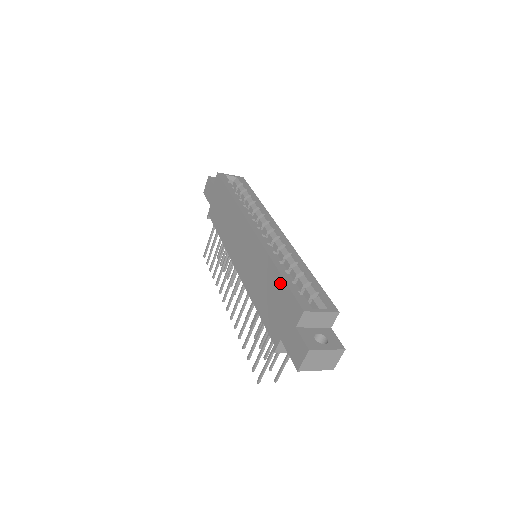
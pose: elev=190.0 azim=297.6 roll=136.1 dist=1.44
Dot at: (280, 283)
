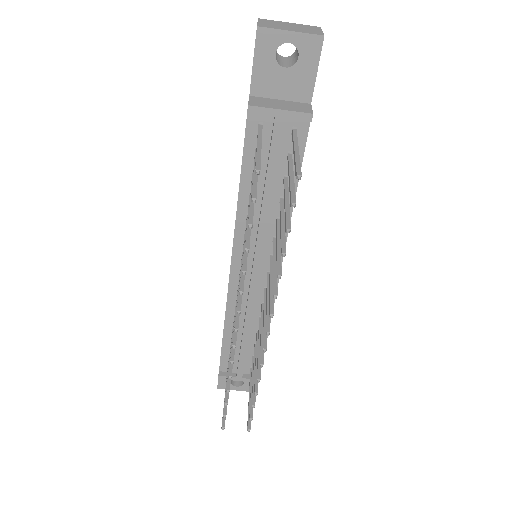
Dot at: occluded
